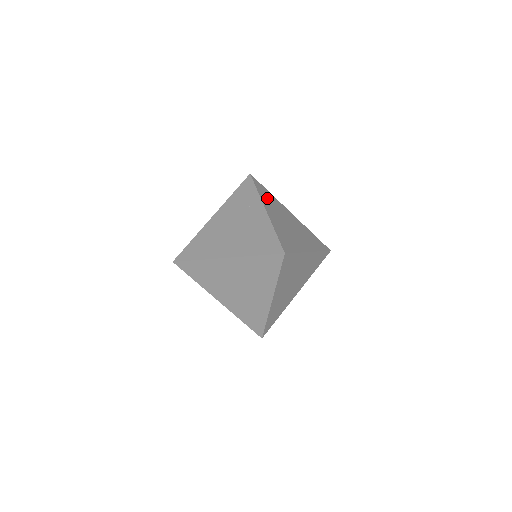
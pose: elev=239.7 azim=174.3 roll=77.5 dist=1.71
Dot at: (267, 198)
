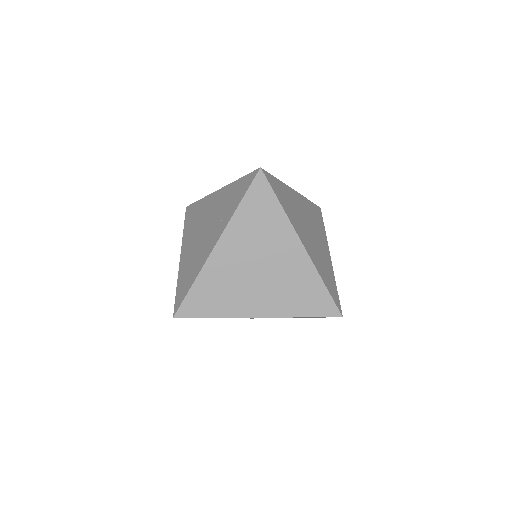
Dot at: (252, 219)
